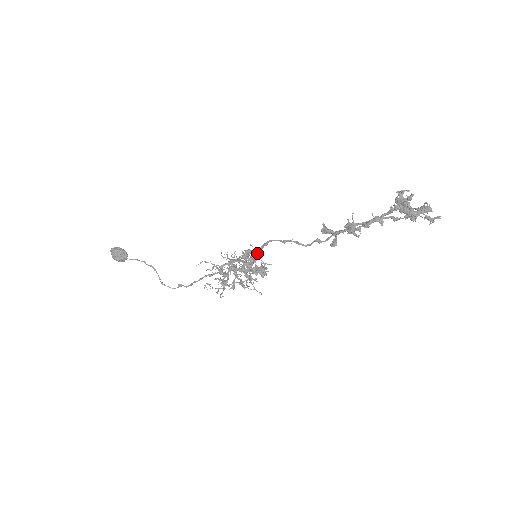
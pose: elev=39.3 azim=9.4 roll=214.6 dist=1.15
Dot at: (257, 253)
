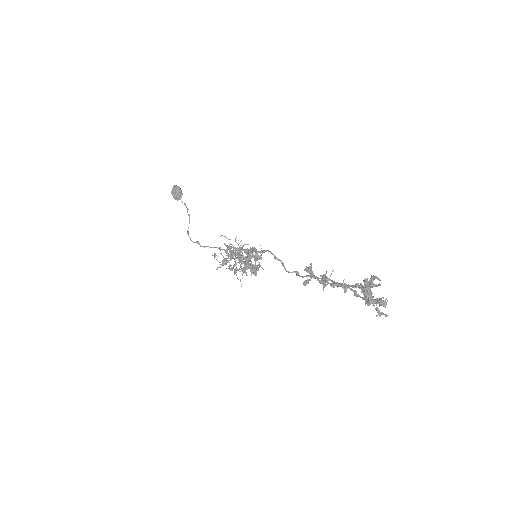
Dot at: (261, 255)
